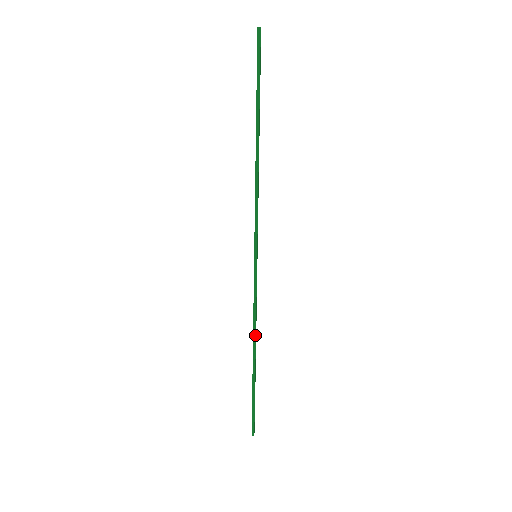
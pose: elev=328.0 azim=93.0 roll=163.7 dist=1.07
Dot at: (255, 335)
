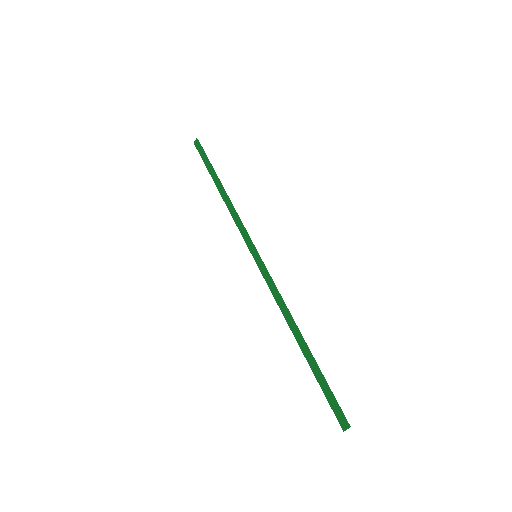
Dot at: (290, 315)
